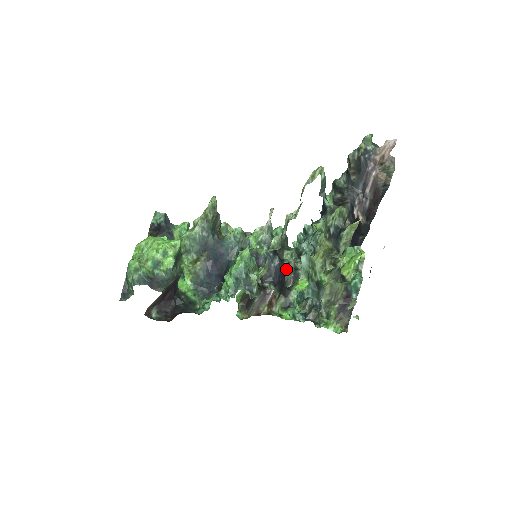
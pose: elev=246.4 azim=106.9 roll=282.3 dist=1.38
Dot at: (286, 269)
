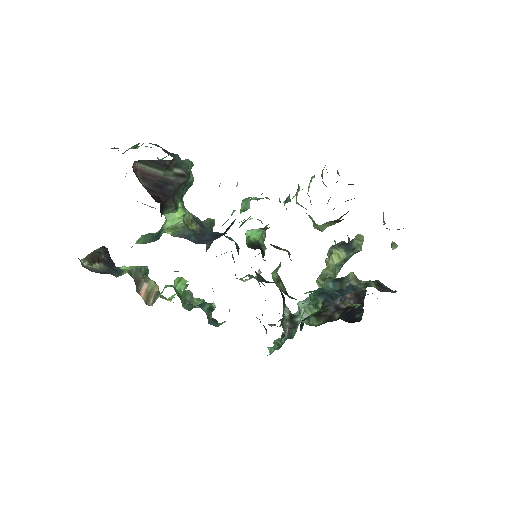
Dot at: (283, 303)
